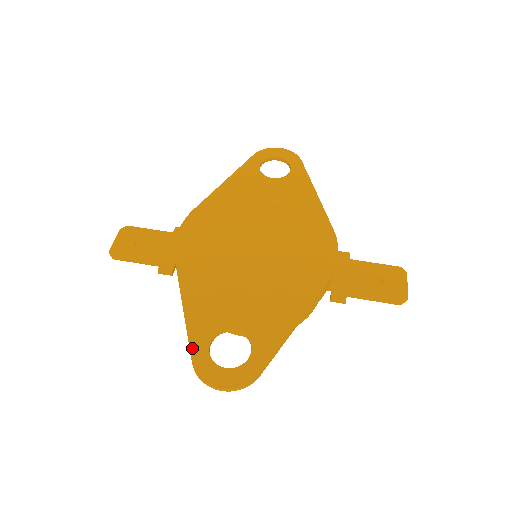
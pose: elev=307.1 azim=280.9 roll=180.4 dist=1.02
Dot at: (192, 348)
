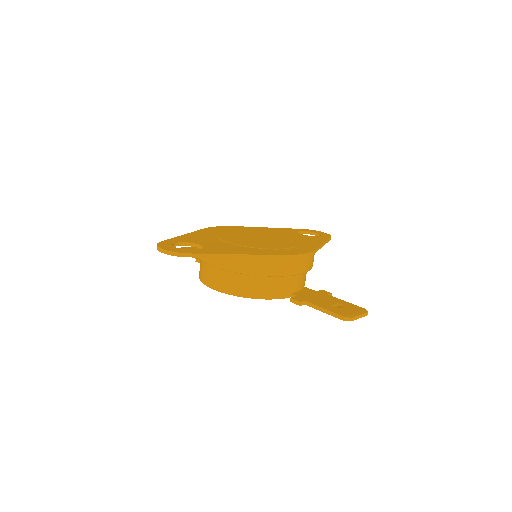
Dot at: (168, 240)
